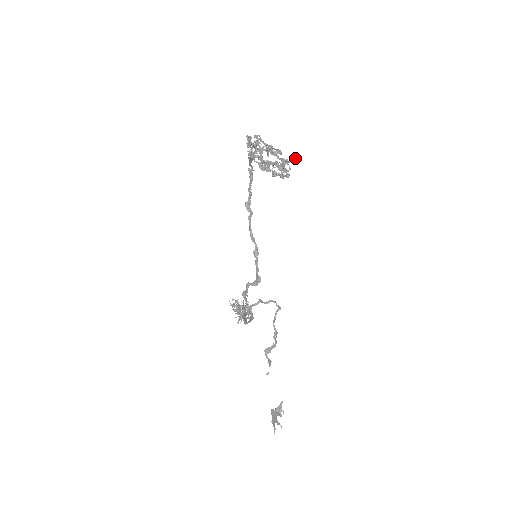
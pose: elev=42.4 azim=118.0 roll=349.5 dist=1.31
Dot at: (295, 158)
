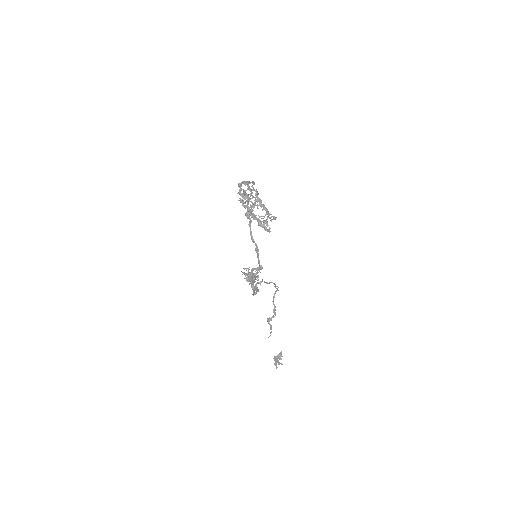
Dot at: (274, 218)
